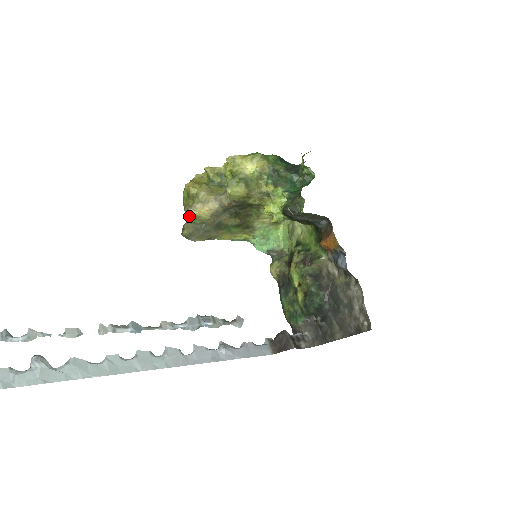
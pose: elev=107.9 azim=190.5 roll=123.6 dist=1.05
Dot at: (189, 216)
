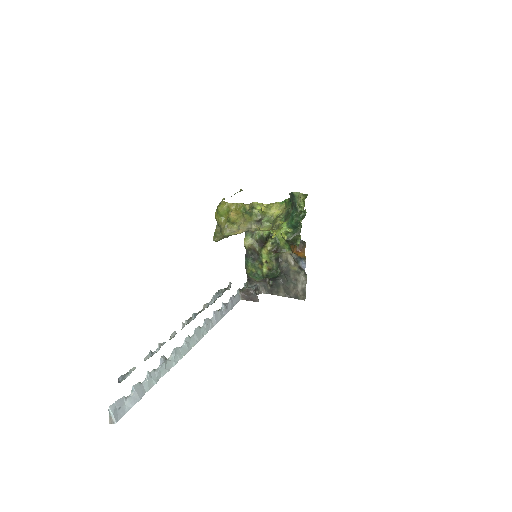
Dot at: (227, 235)
